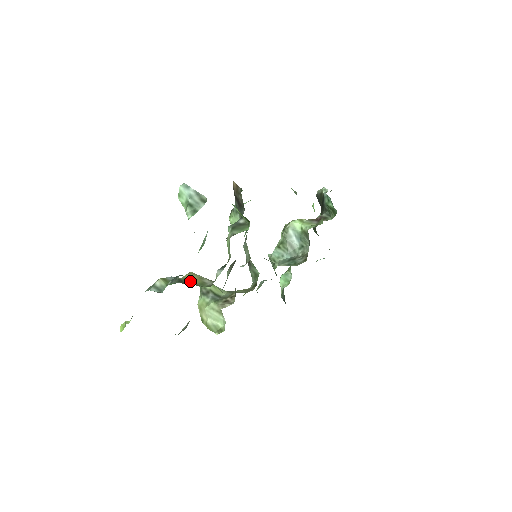
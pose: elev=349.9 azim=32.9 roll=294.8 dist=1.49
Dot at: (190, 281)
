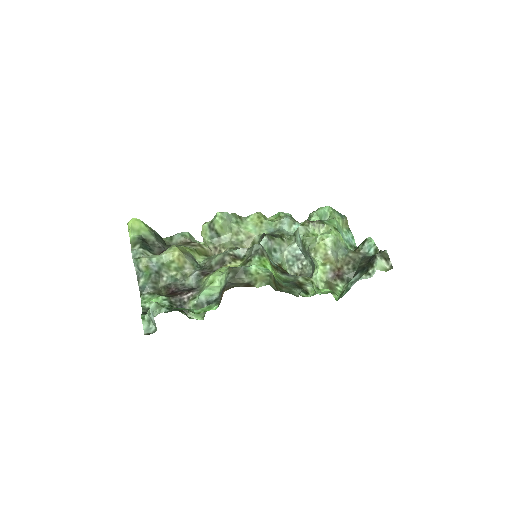
Dot at: (172, 264)
